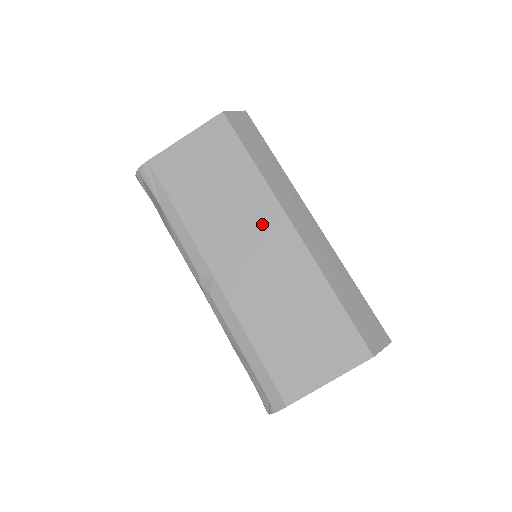
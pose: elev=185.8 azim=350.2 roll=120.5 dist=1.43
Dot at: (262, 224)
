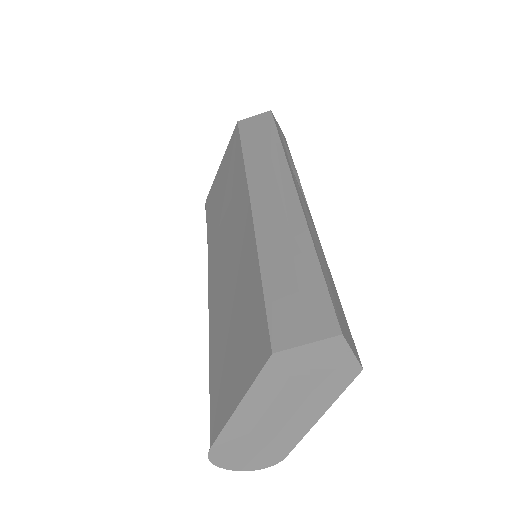
Dot at: (236, 211)
